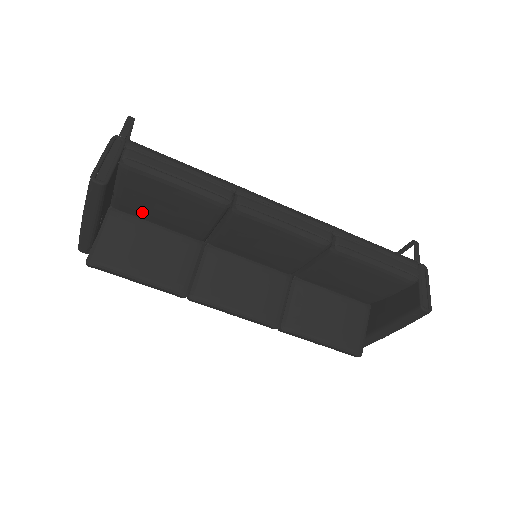
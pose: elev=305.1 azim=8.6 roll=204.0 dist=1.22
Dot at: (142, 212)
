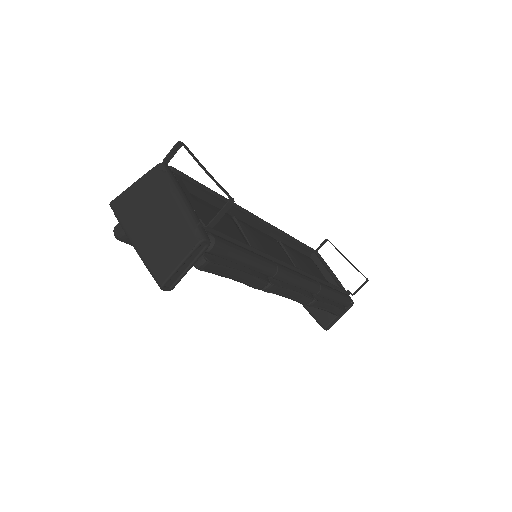
Dot at: occluded
